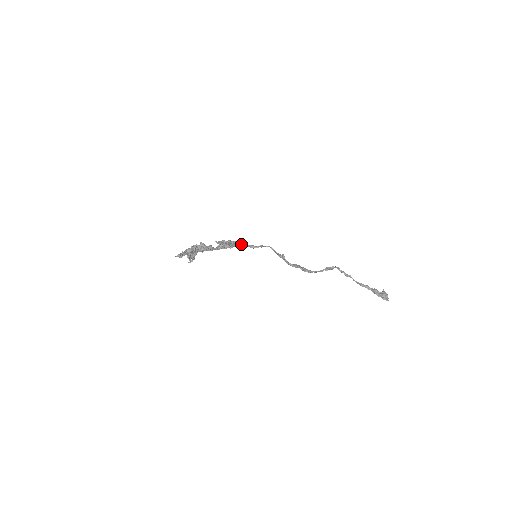
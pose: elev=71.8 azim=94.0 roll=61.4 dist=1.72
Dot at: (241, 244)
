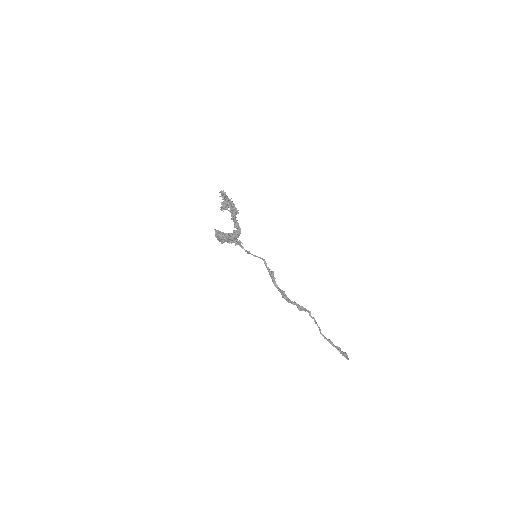
Dot at: (238, 244)
